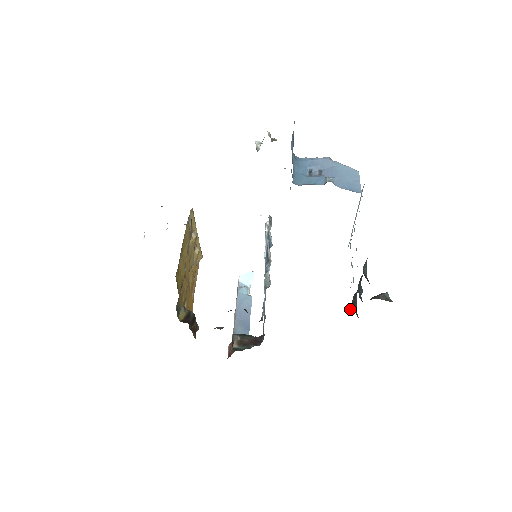
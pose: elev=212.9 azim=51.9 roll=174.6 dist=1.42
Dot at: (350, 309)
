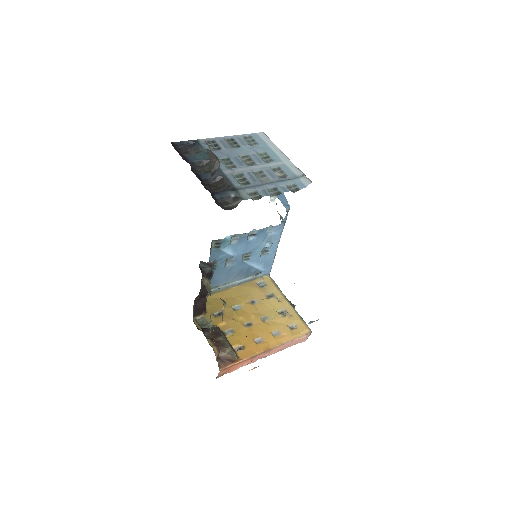
Dot at: (237, 203)
